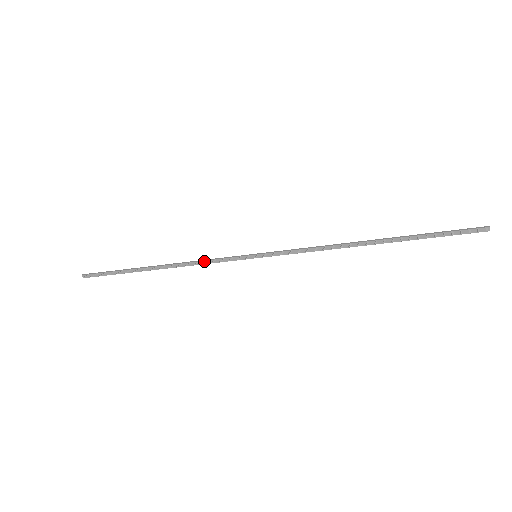
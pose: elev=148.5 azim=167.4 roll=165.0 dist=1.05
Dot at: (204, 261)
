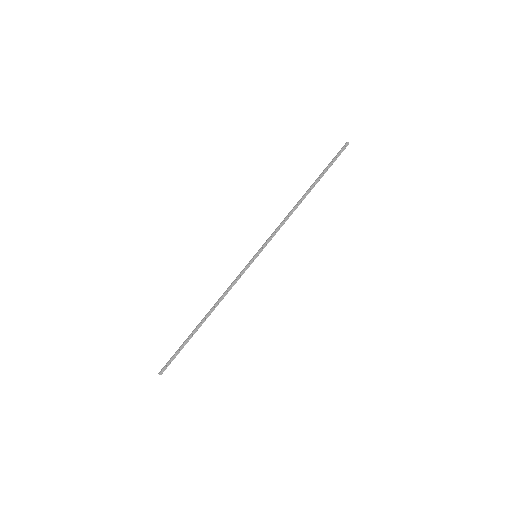
Dot at: (230, 287)
